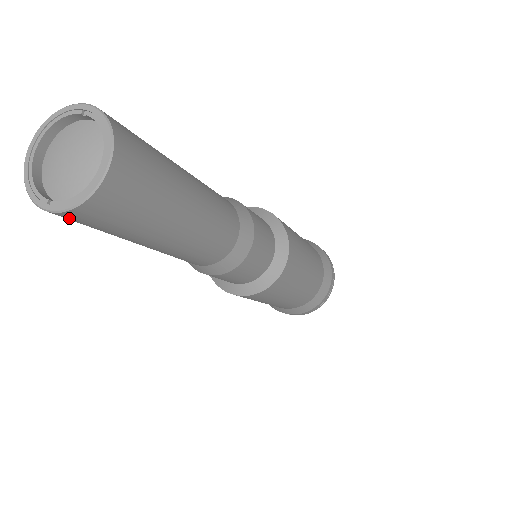
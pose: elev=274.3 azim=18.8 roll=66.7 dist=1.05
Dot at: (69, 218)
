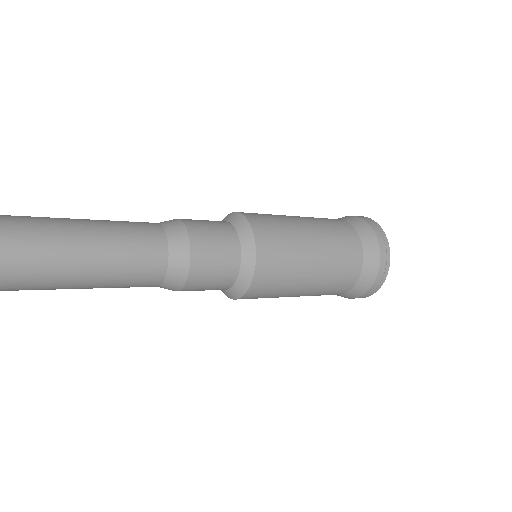
Dot at: out of frame
